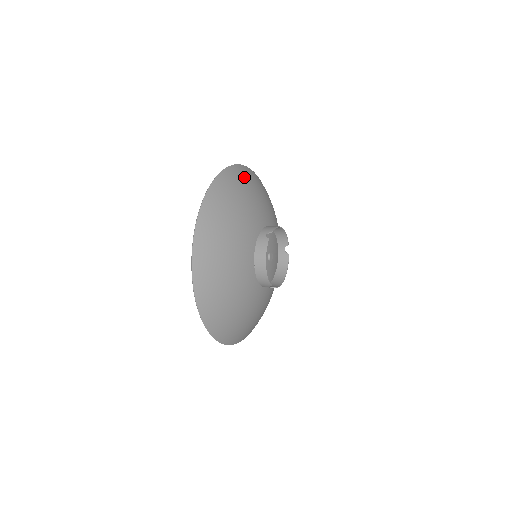
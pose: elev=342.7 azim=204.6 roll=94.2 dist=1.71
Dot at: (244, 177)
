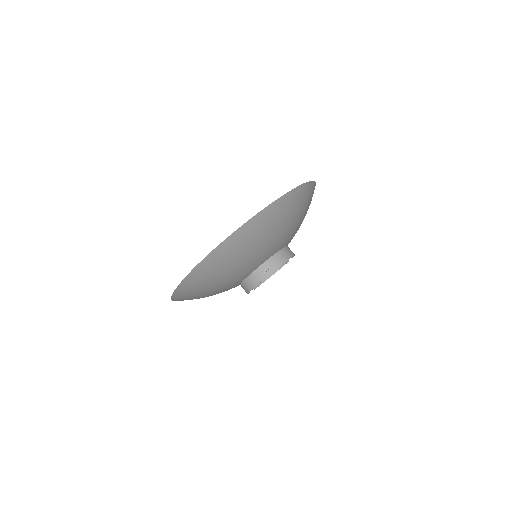
Dot at: (283, 211)
